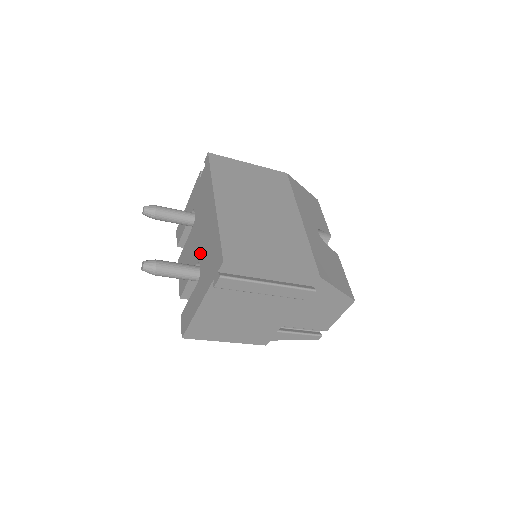
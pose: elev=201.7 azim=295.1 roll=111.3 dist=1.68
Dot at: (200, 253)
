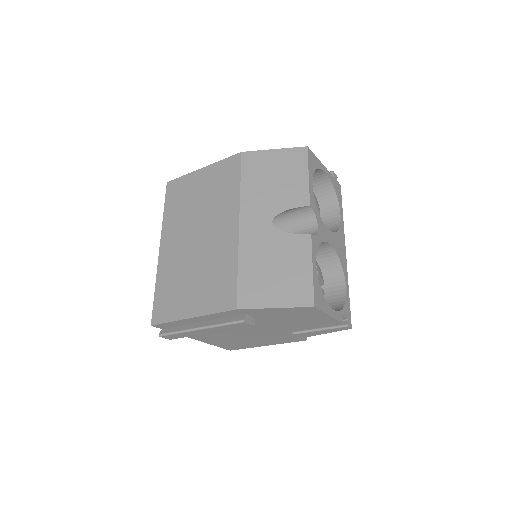
Dot at: occluded
